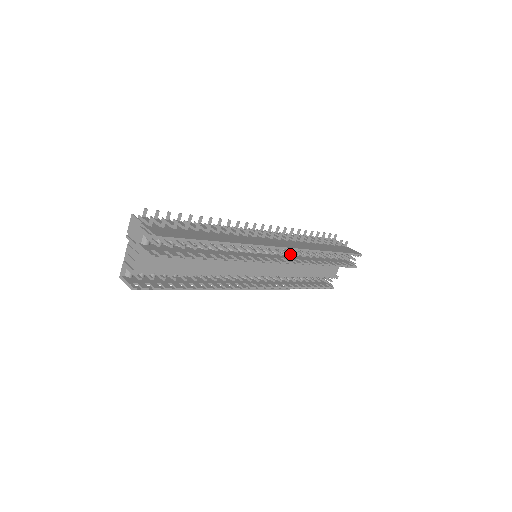
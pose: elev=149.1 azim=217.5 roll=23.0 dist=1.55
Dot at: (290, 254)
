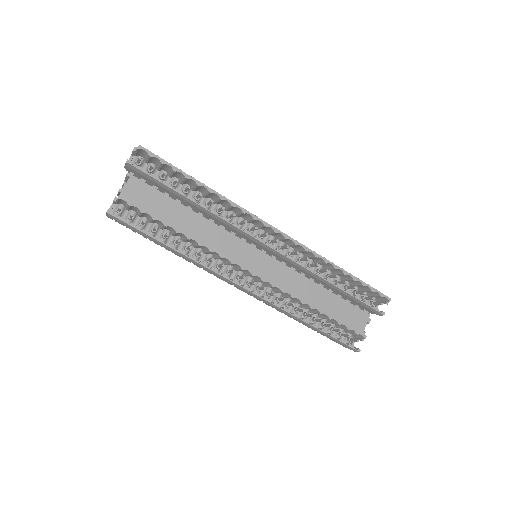
Dot at: occluded
